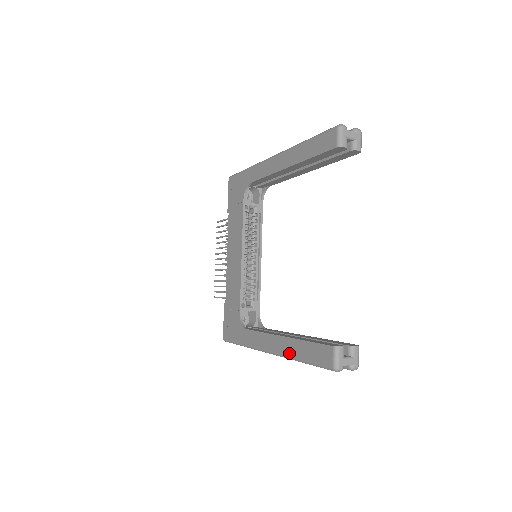
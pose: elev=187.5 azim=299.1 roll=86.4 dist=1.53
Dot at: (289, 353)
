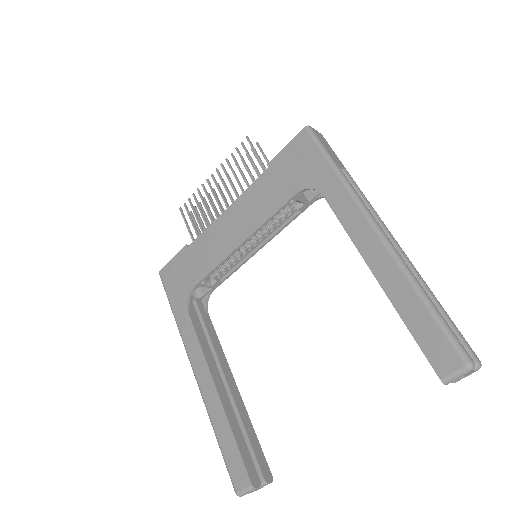
Dot at: (211, 412)
